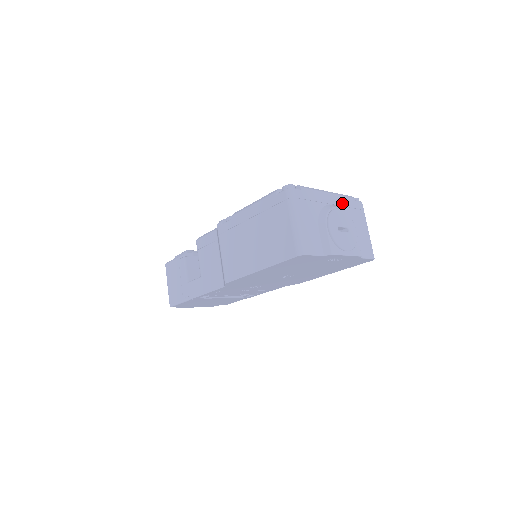
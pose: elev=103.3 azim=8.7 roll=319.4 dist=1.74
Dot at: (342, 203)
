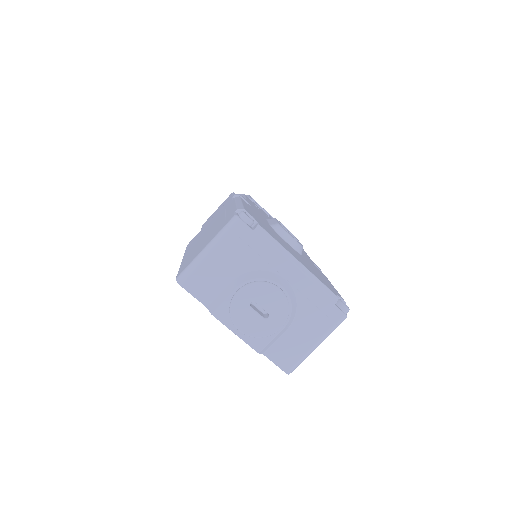
Dot at: (306, 291)
